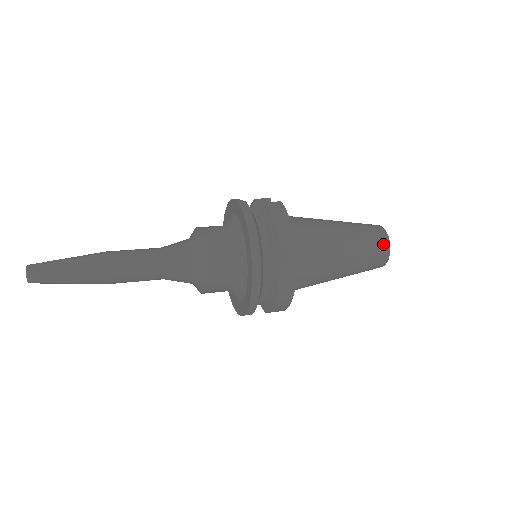
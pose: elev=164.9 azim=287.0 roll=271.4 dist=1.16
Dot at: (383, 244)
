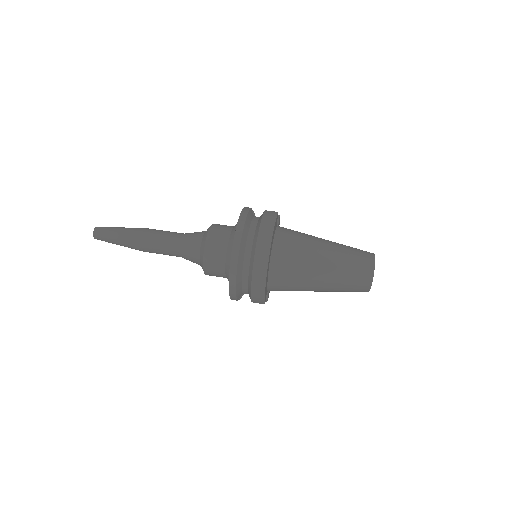
Dot at: (367, 265)
